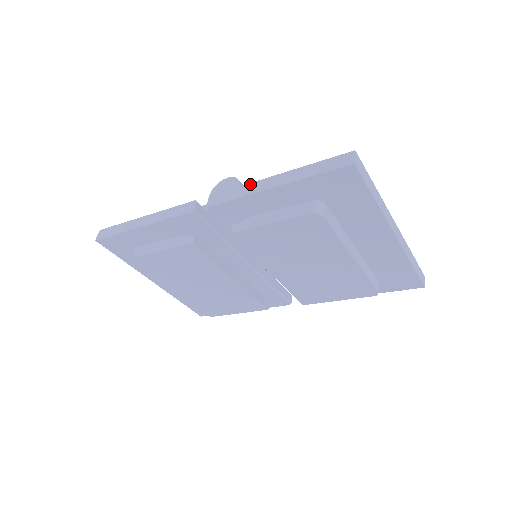
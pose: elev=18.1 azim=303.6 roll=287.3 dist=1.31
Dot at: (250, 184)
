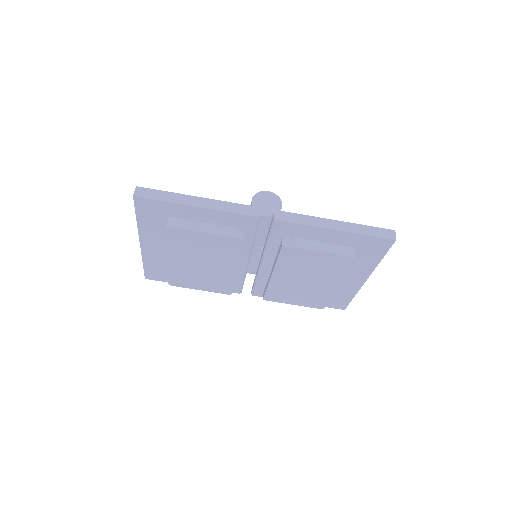
Dot at: (314, 217)
